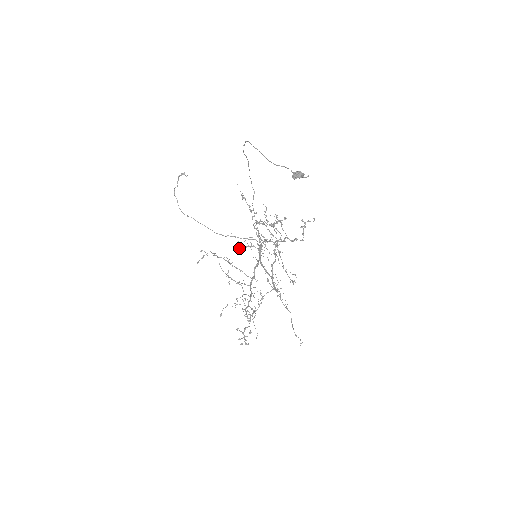
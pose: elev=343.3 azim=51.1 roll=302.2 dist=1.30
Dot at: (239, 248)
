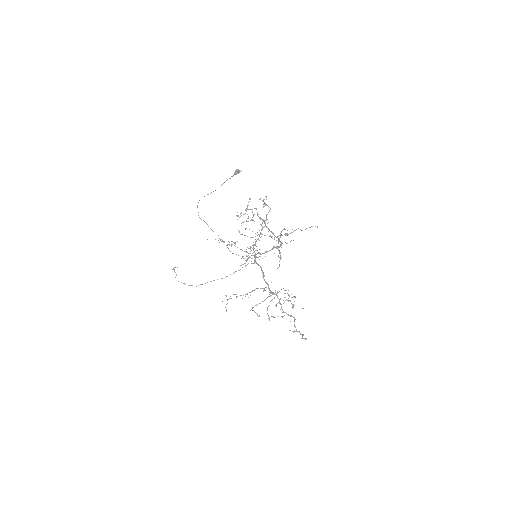
Dot at: occluded
